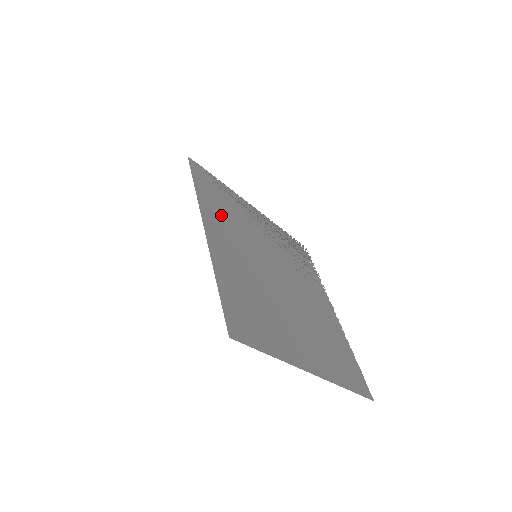
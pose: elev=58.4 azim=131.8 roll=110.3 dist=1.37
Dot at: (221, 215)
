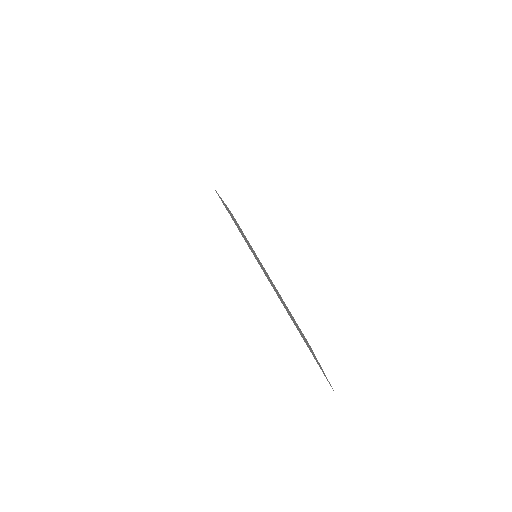
Dot at: occluded
